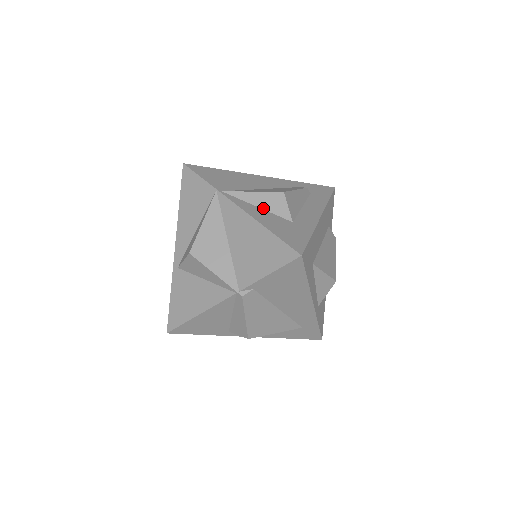
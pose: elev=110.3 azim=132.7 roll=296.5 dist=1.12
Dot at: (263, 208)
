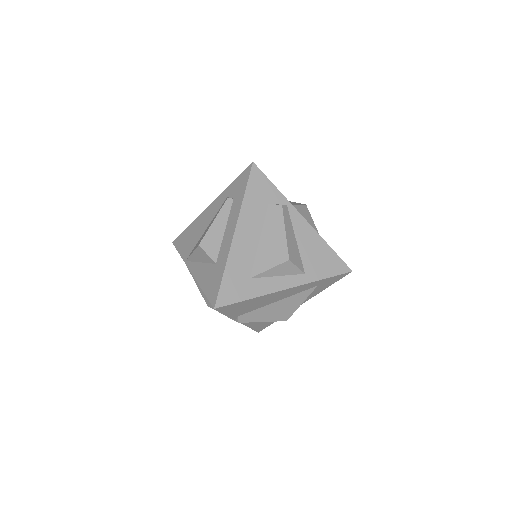
Dot at: (202, 262)
